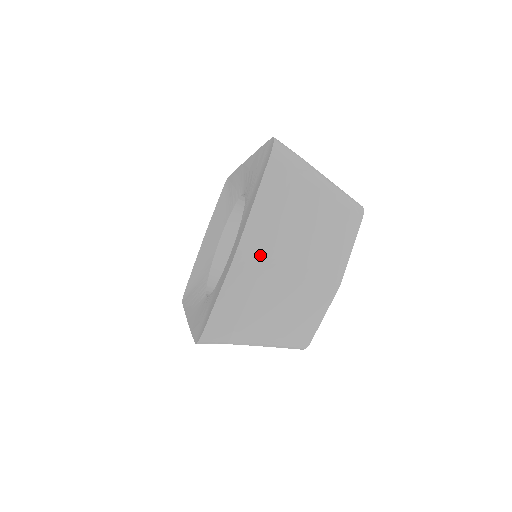
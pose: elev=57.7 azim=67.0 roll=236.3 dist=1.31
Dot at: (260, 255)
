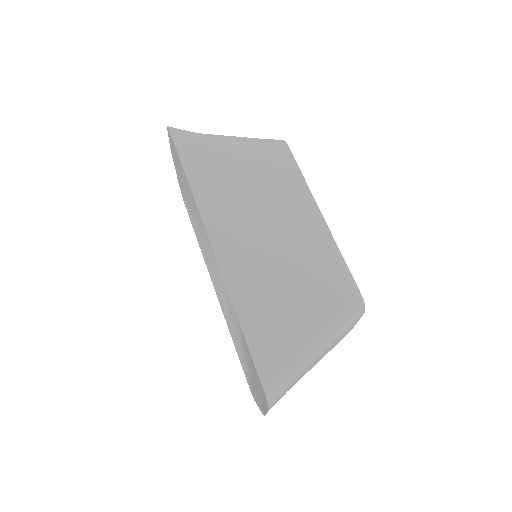
Dot at: occluded
